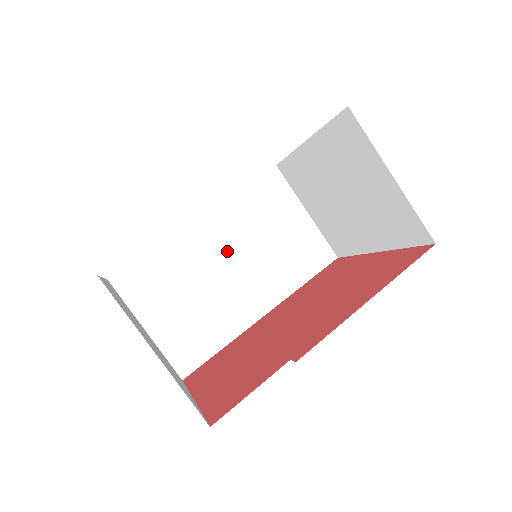
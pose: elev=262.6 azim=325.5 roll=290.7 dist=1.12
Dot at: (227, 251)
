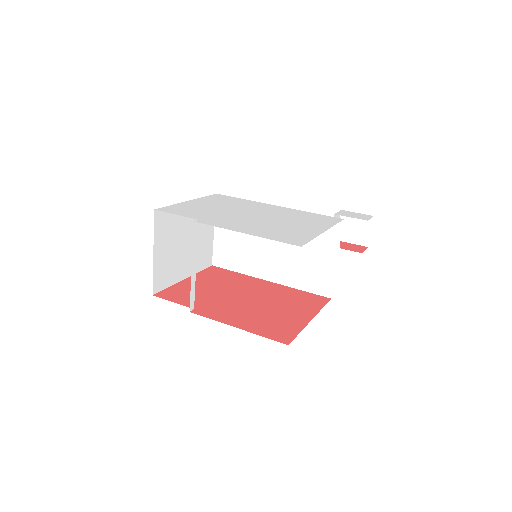
Dot at: occluded
